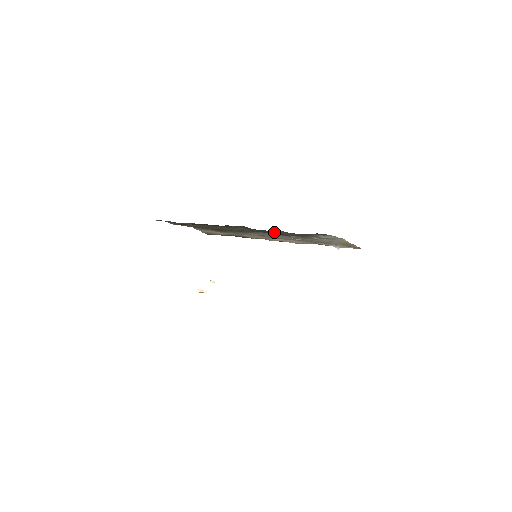
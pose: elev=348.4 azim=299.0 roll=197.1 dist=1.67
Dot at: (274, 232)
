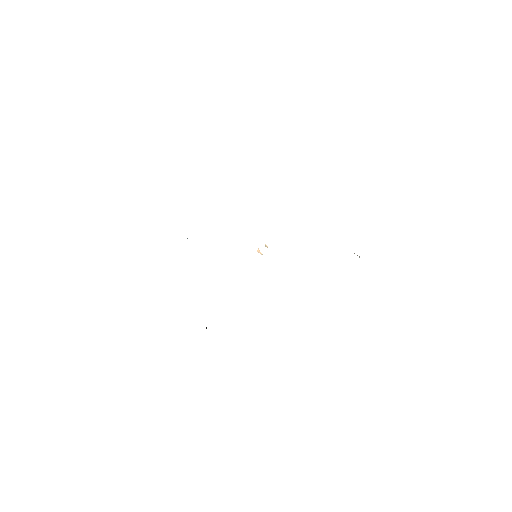
Dot at: occluded
